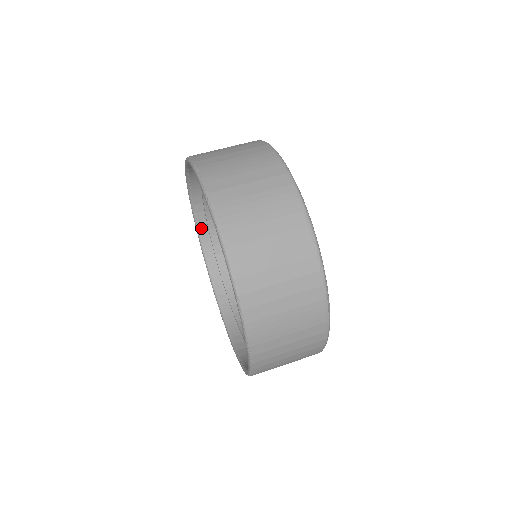
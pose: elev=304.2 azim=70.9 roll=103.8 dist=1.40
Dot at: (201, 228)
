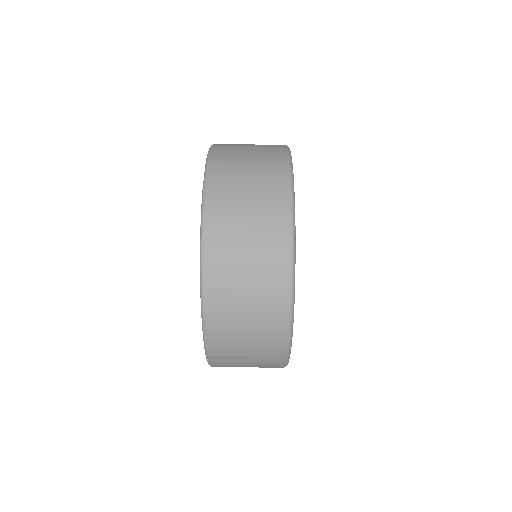
Dot at: occluded
